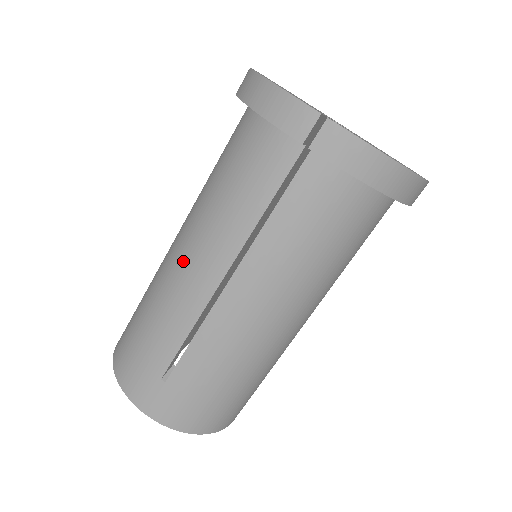
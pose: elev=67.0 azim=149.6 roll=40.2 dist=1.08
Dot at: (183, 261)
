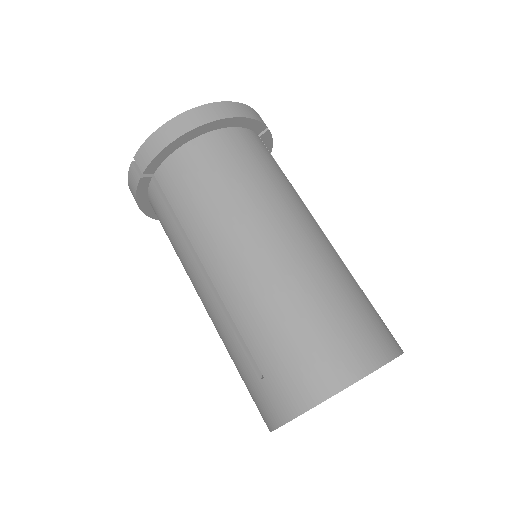
Dot at: occluded
